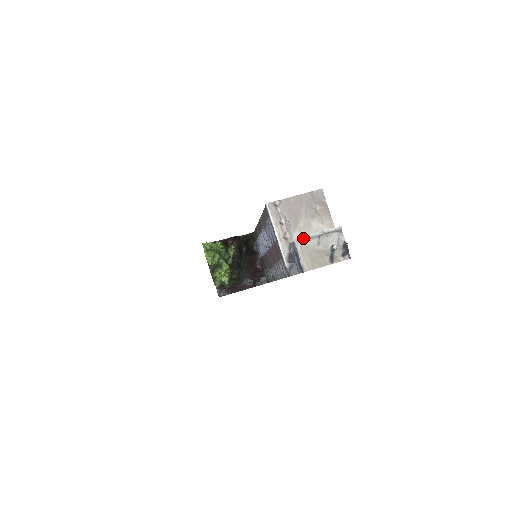
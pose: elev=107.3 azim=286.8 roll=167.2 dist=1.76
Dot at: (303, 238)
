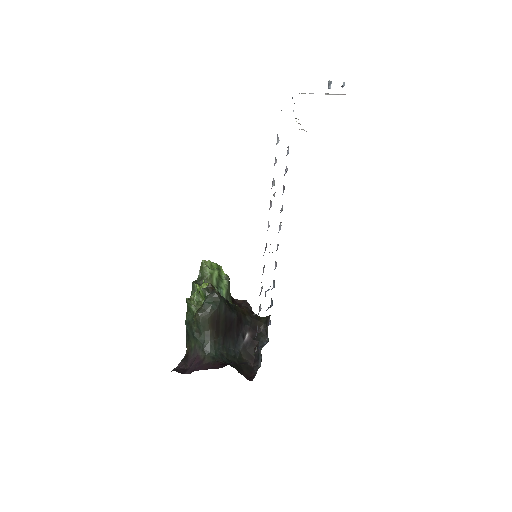
Dot at: occluded
